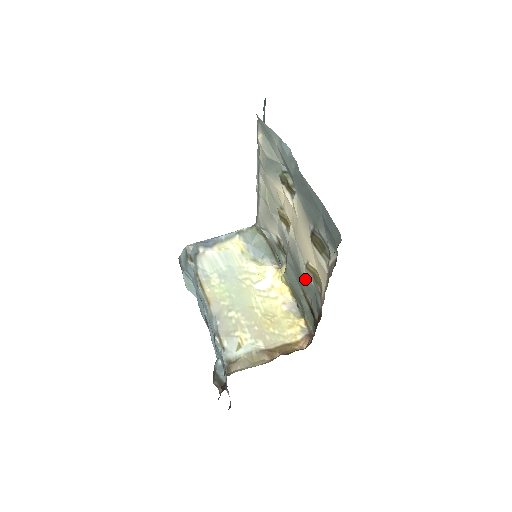
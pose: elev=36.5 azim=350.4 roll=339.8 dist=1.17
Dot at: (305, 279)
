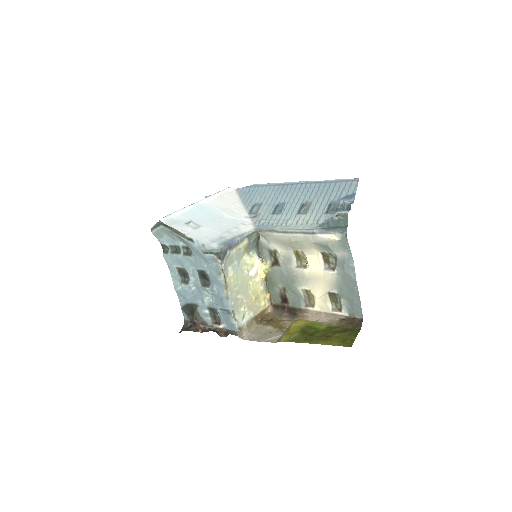
Dot at: (296, 290)
